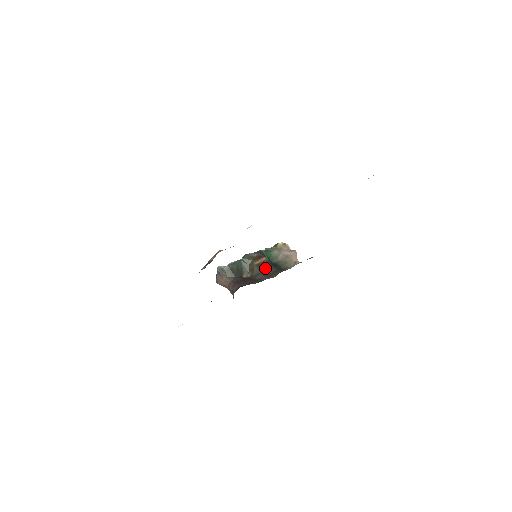
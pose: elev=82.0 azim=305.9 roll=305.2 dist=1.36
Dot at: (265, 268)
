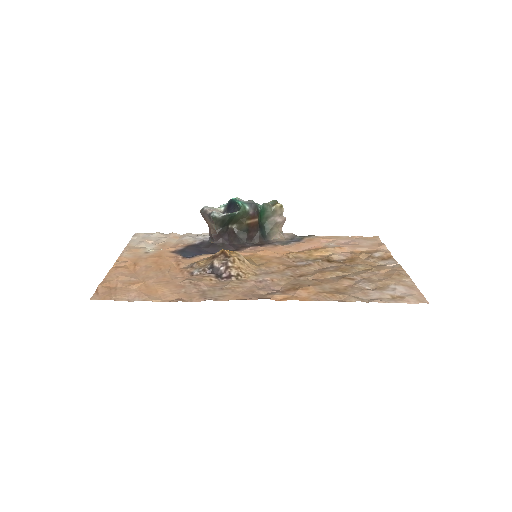
Dot at: (252, 230)
